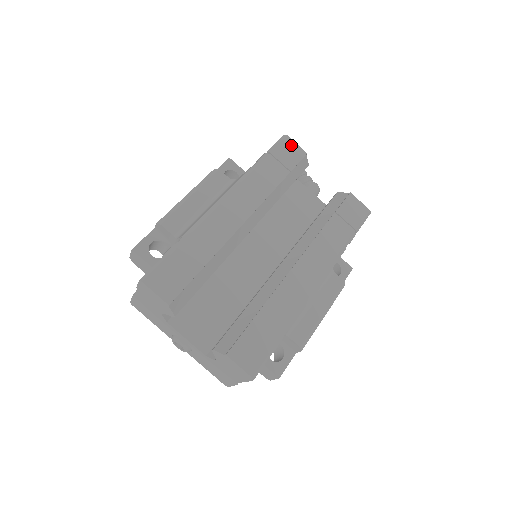
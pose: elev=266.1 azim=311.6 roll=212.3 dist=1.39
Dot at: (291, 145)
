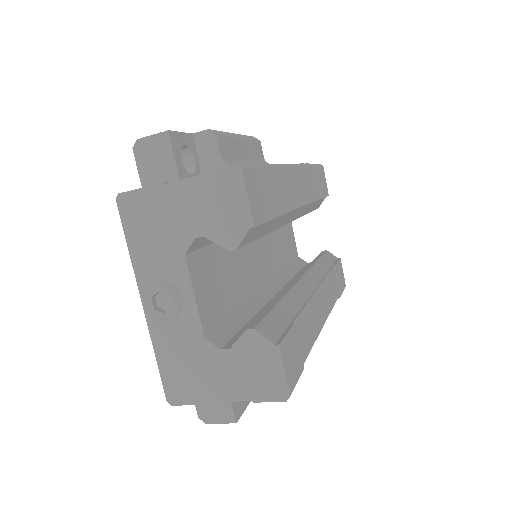
Dot at: (324, 177)
